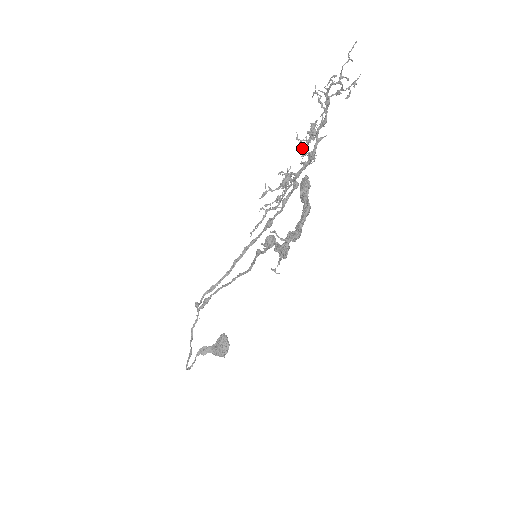
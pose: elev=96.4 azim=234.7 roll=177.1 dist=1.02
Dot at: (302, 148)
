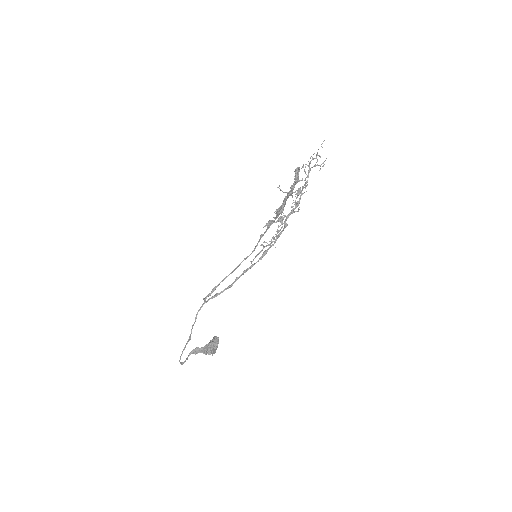
Dot at: occluded
